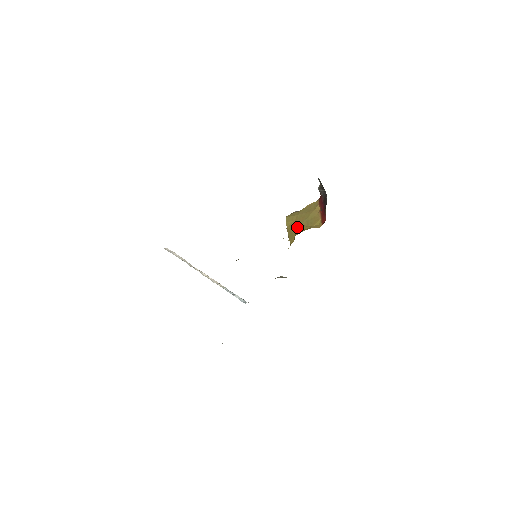
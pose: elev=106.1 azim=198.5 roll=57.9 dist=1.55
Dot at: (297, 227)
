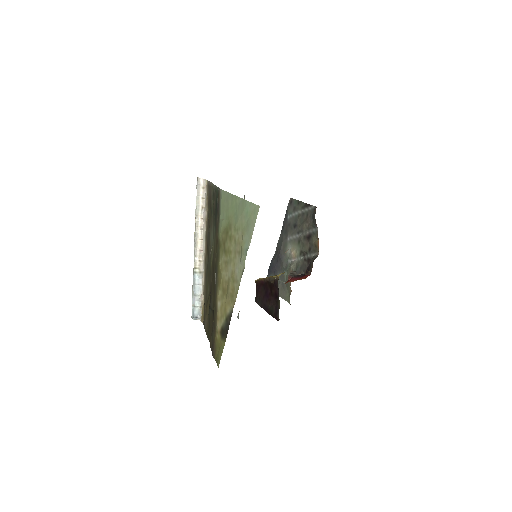
Dot at: occluded
